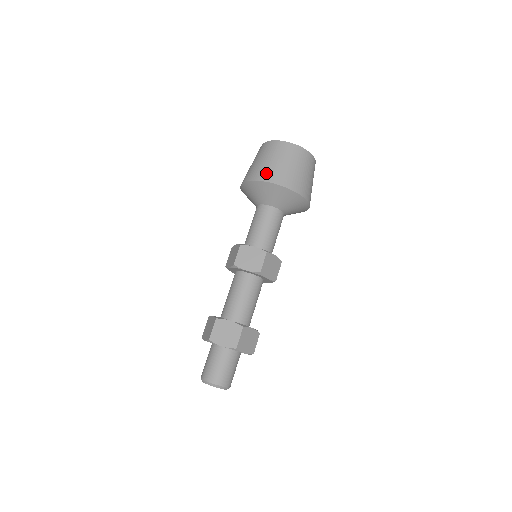
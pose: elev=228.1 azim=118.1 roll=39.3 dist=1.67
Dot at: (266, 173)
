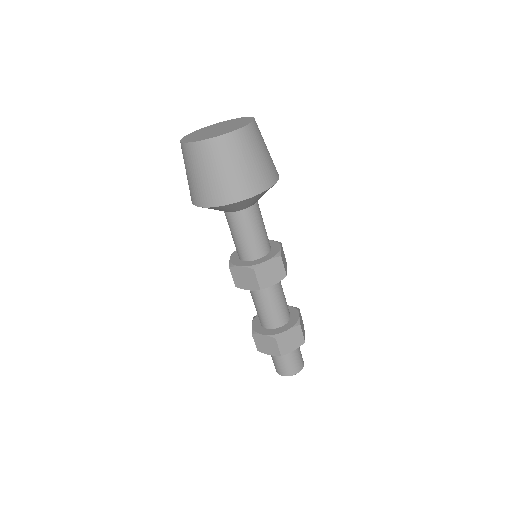
Dot at: (198, 195)
